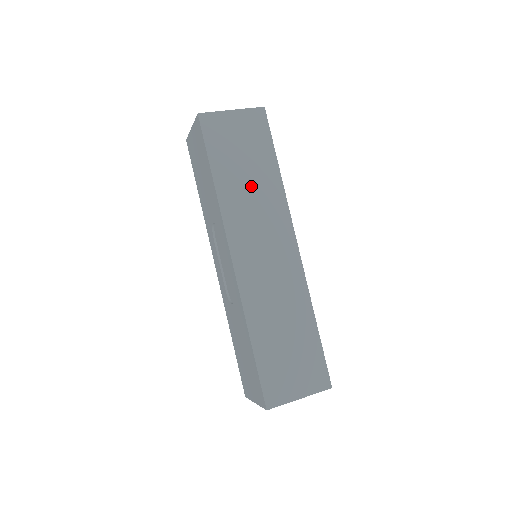
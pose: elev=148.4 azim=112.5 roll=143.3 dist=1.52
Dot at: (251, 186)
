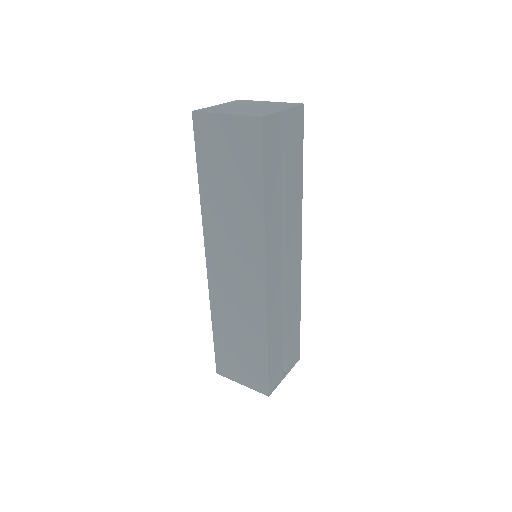
Dot at: (232, 205)
